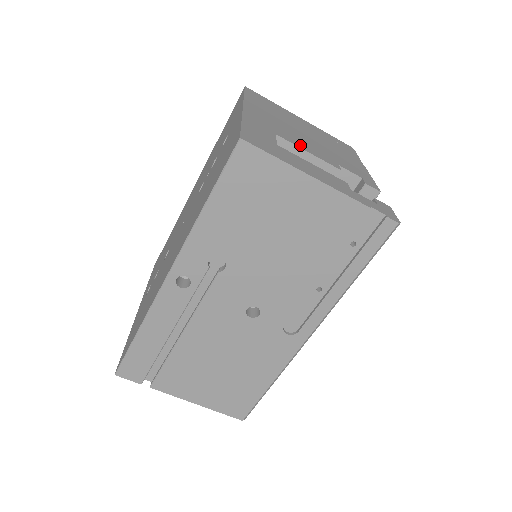
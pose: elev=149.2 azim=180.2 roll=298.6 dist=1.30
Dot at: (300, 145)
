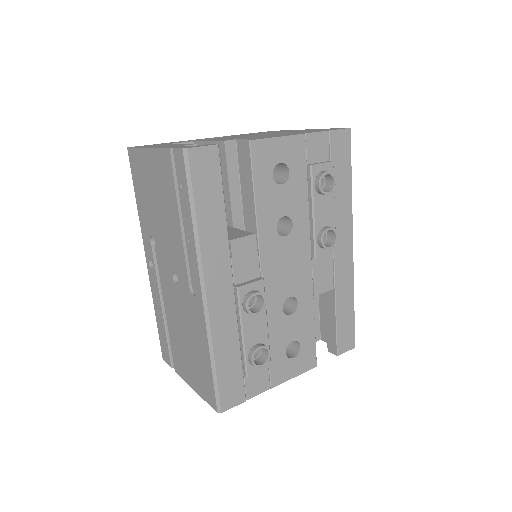
Dot at: occluded
